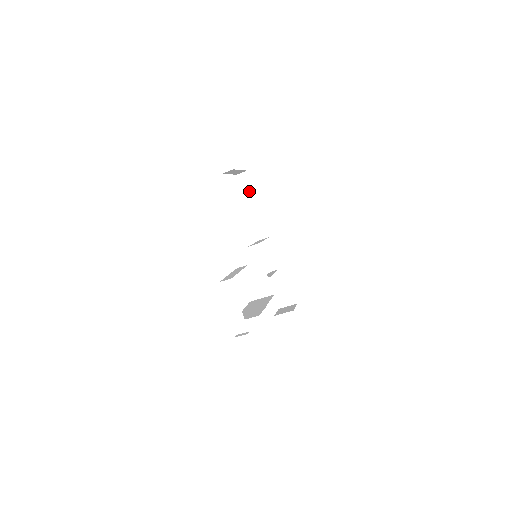
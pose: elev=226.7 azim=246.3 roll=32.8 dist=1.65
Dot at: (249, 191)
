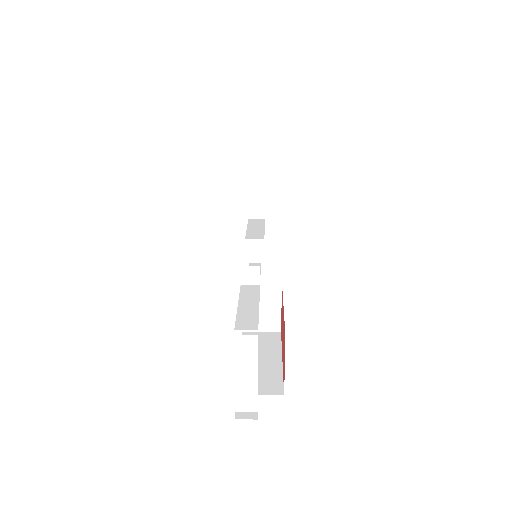
Dot at: (258, 147)
